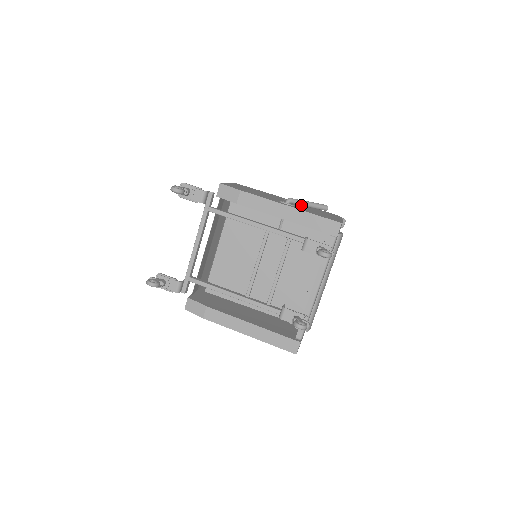
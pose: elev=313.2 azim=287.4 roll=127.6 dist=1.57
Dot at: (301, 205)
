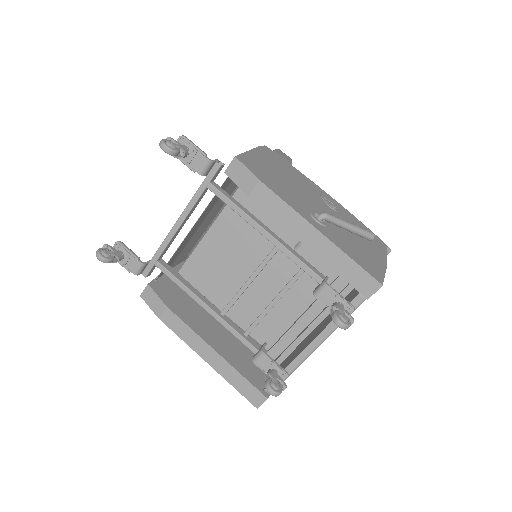
Dot at: (338, 226)
